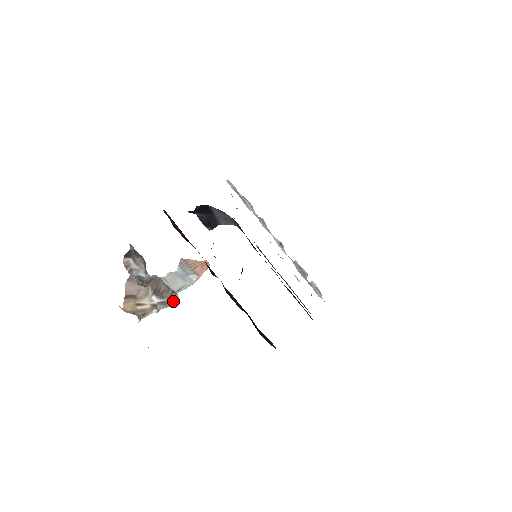
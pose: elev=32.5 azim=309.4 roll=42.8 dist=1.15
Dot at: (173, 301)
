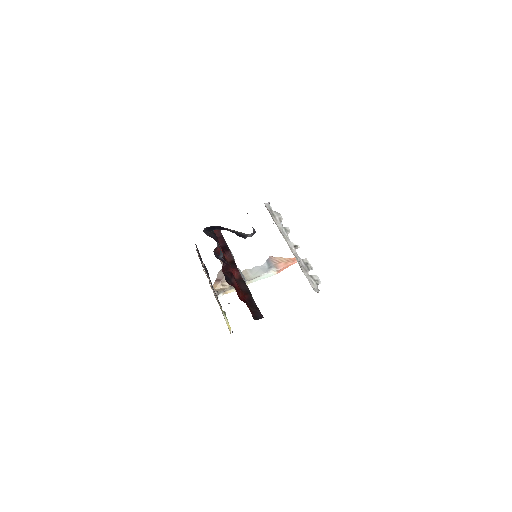
Dot at: occluded
